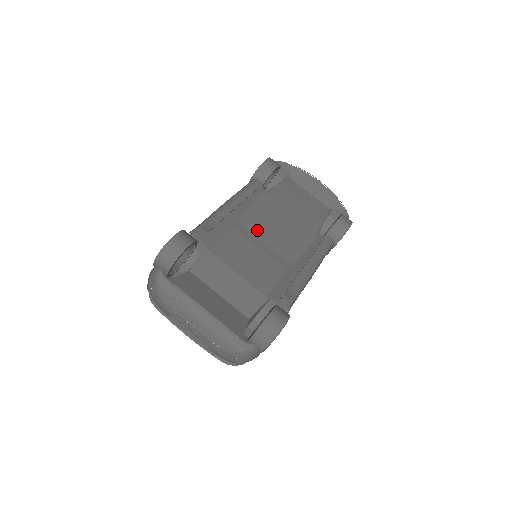
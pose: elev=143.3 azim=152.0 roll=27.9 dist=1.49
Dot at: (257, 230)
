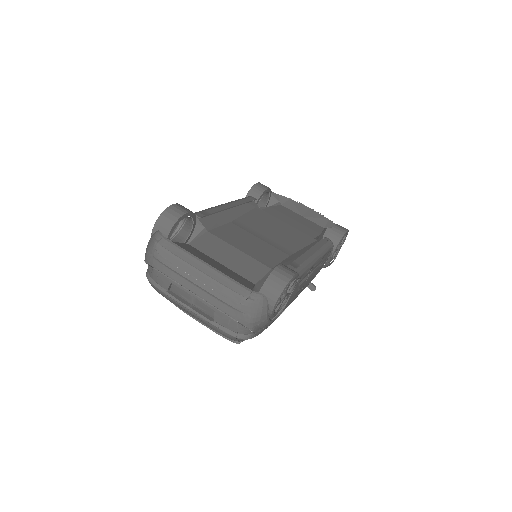
Dot at: (255, 227)
